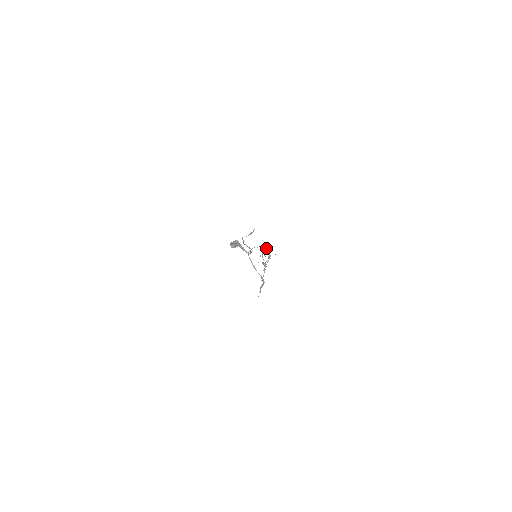
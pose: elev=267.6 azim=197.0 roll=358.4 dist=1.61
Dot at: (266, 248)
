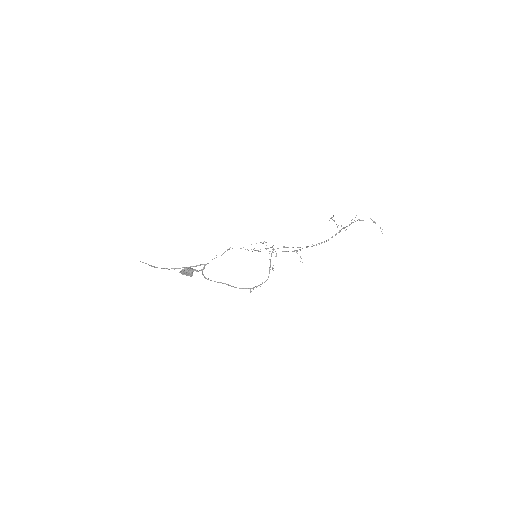
Dot at: occluded
